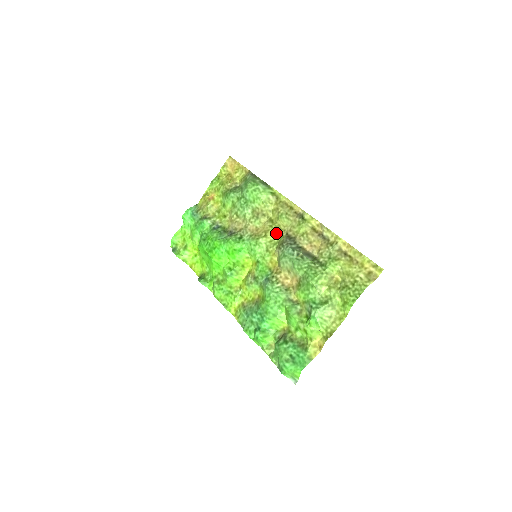
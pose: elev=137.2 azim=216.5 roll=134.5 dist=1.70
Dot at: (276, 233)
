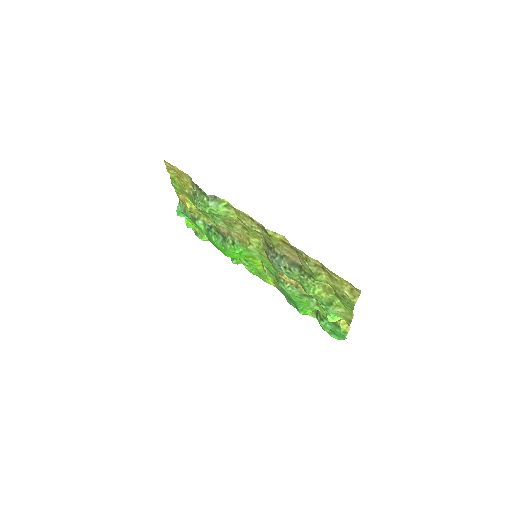
Dot at: (256, 240)
